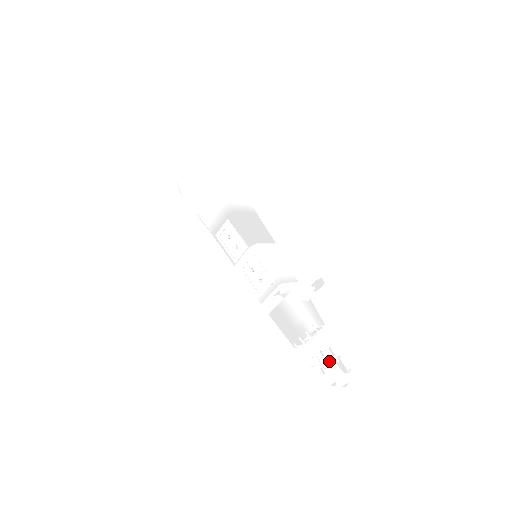
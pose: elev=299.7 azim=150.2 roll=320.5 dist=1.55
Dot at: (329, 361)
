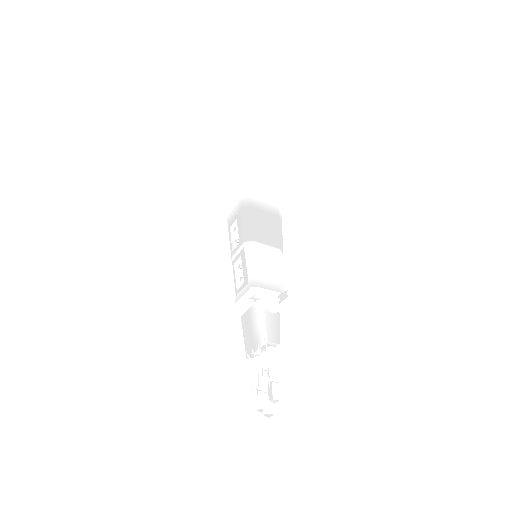
Dot at: (264, 383)
